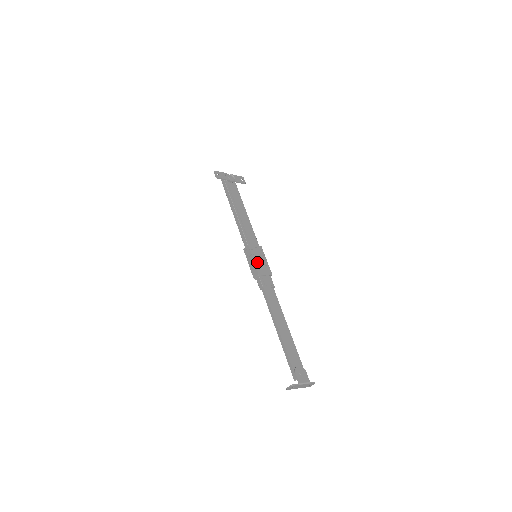
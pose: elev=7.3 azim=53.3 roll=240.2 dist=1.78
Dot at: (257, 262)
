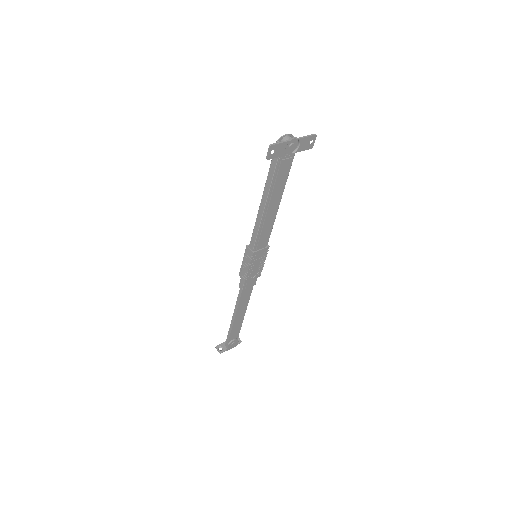
Dot at: (251, 269)
